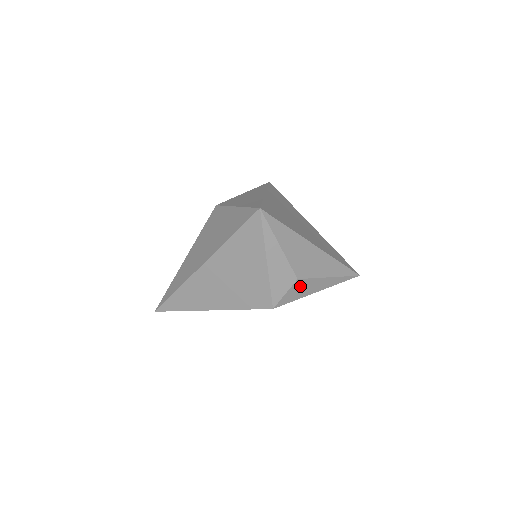
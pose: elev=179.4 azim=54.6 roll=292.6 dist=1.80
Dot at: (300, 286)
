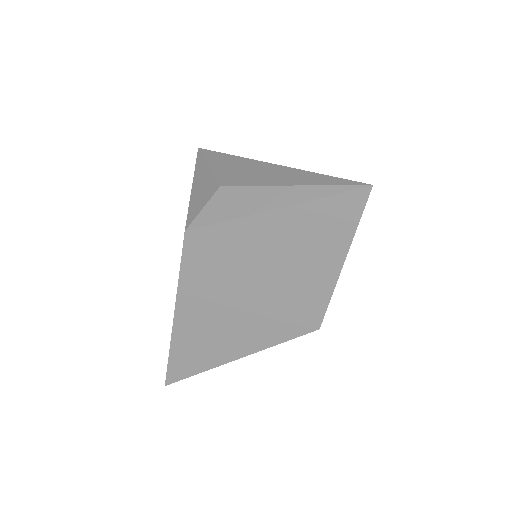
Dot at: (229, 198)
